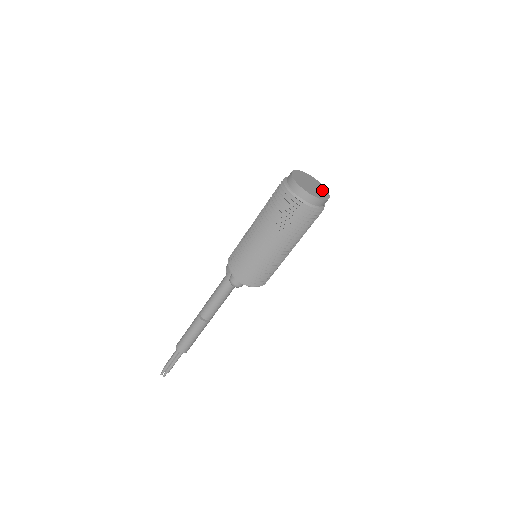
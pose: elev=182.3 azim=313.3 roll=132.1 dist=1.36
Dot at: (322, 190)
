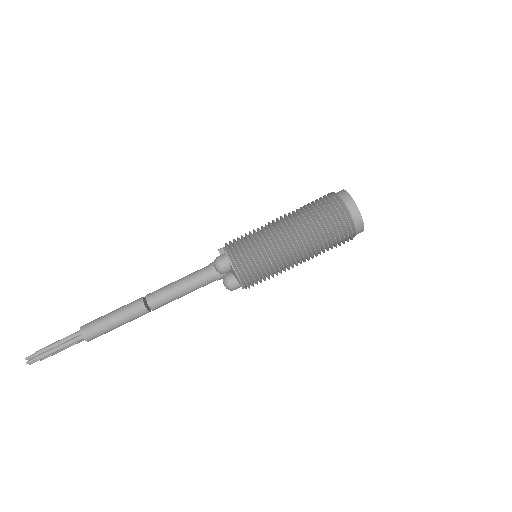
Dot at: occluded
